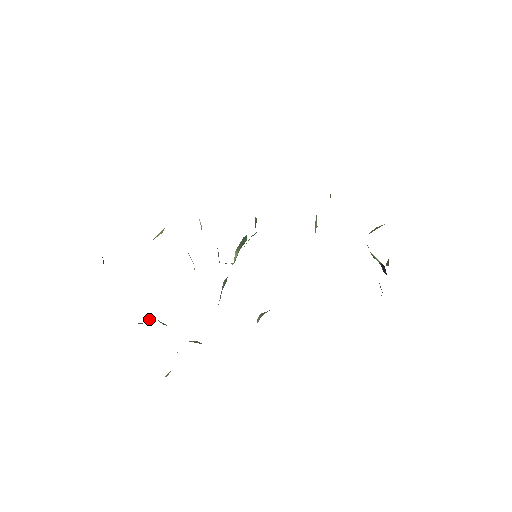
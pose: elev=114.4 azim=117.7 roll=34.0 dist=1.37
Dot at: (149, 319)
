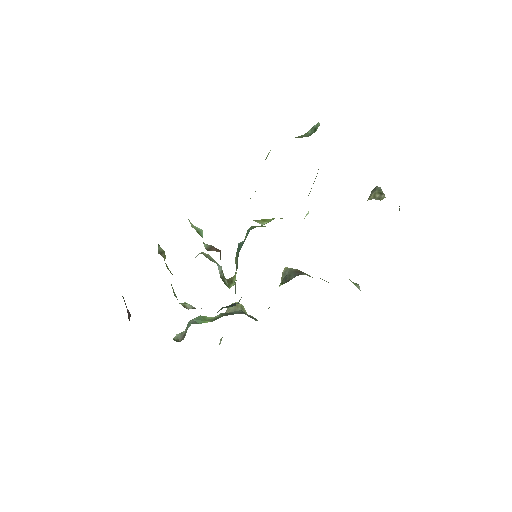
Dot at: (186, 328)
